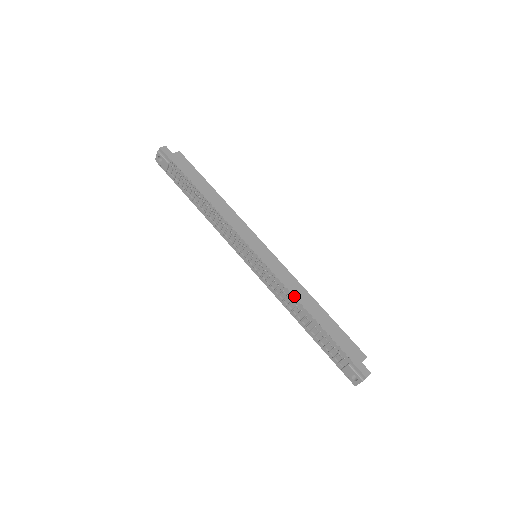
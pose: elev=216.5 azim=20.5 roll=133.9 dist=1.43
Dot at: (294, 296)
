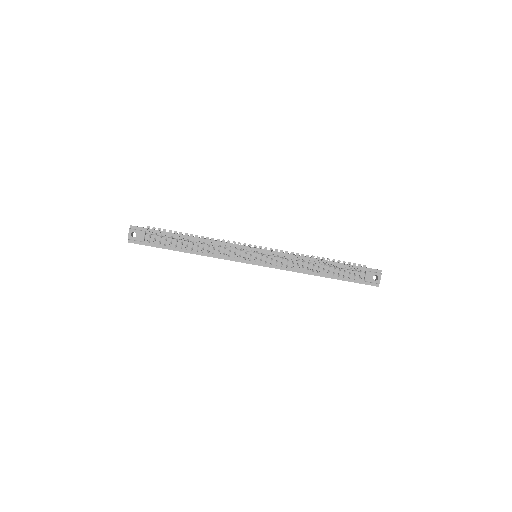
Dot at: (303, 256)
